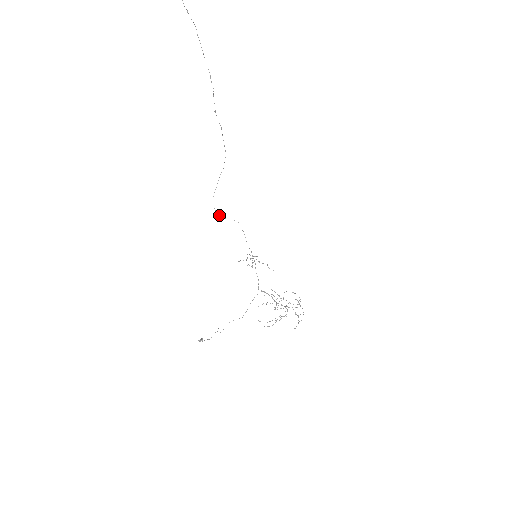
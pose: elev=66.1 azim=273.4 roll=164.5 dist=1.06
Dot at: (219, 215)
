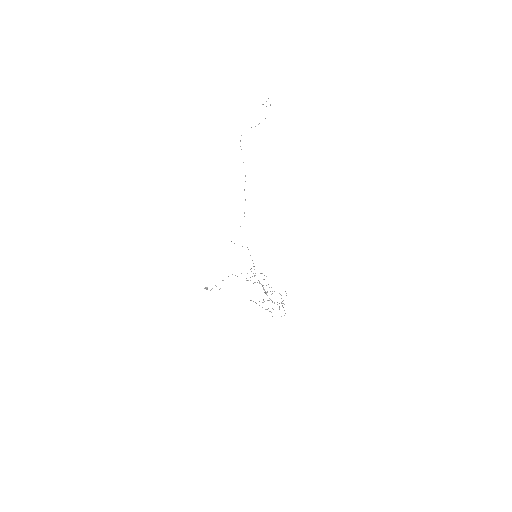
Dot at: (234, 243)
